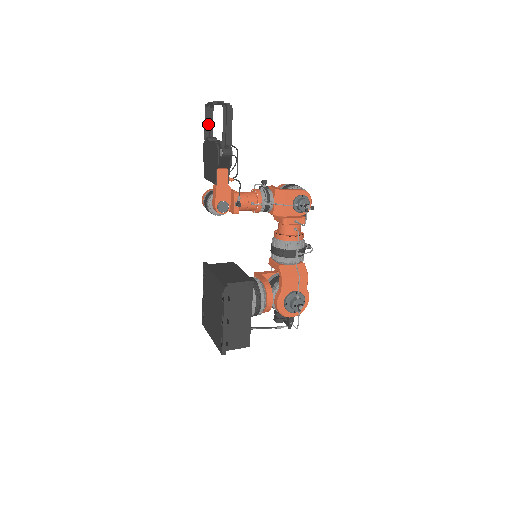
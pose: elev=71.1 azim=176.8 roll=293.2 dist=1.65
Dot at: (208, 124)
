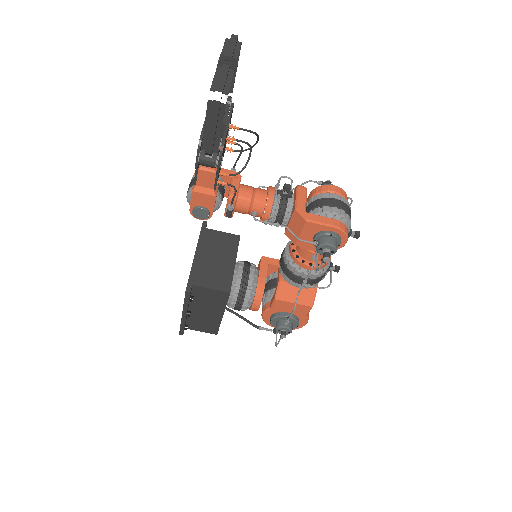
Dot at: occluded
